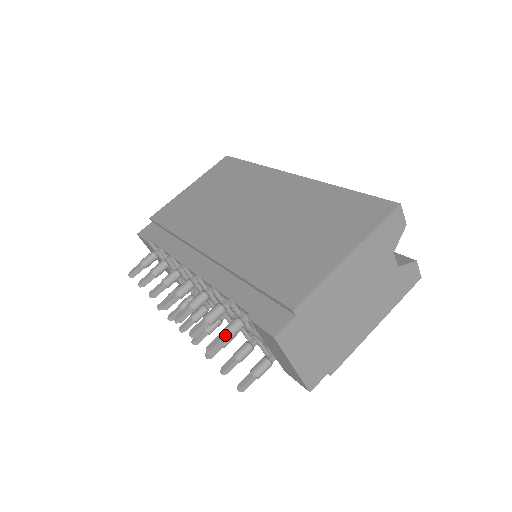
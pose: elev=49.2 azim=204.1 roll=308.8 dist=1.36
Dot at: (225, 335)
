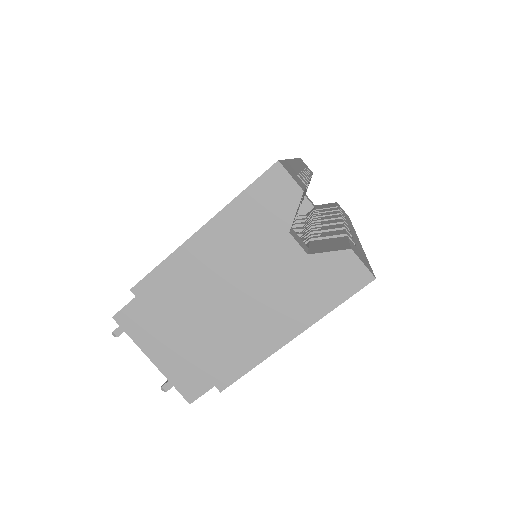
Dot at: occluded
